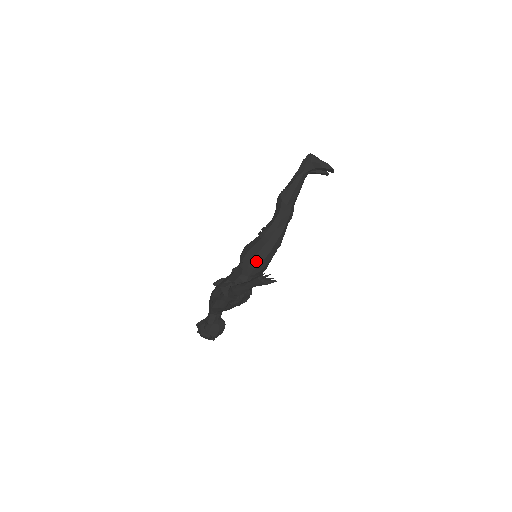
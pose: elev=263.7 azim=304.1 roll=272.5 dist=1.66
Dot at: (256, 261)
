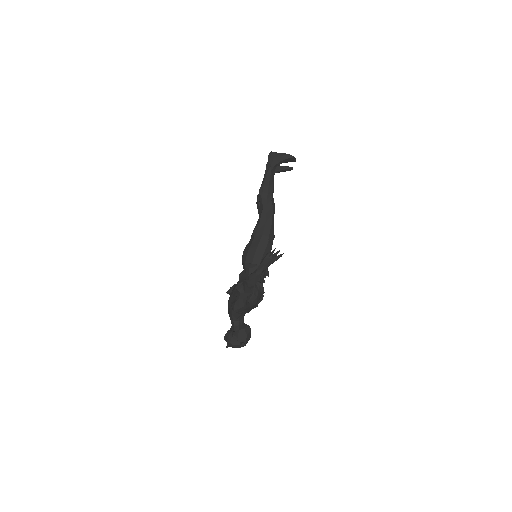
Dot at: (258, 256)
